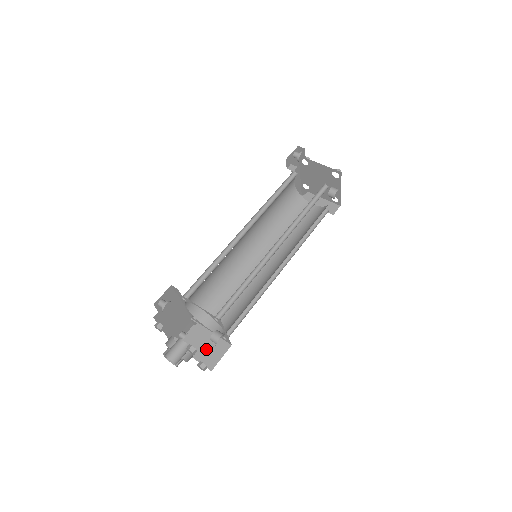
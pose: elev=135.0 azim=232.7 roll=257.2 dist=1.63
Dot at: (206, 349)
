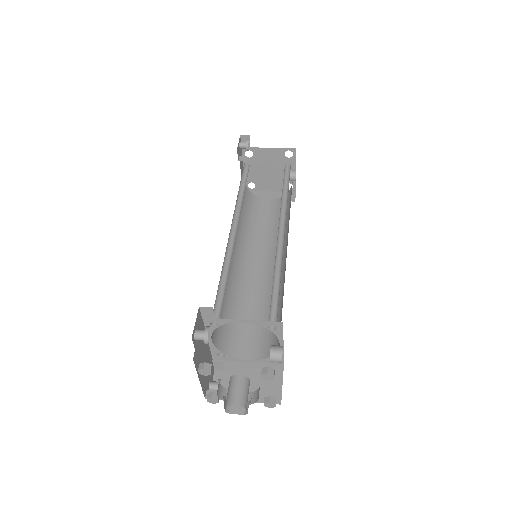
Dot at: (256, 384)
